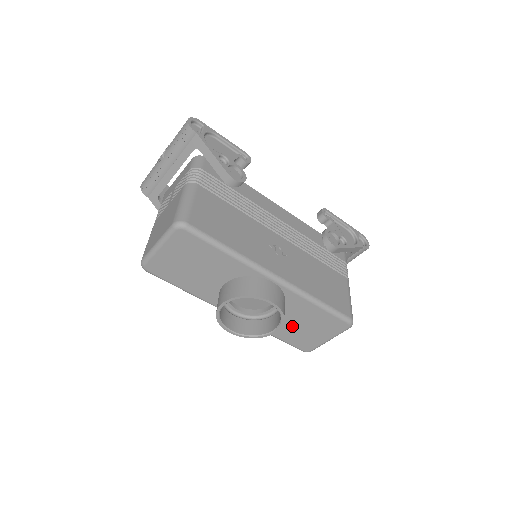
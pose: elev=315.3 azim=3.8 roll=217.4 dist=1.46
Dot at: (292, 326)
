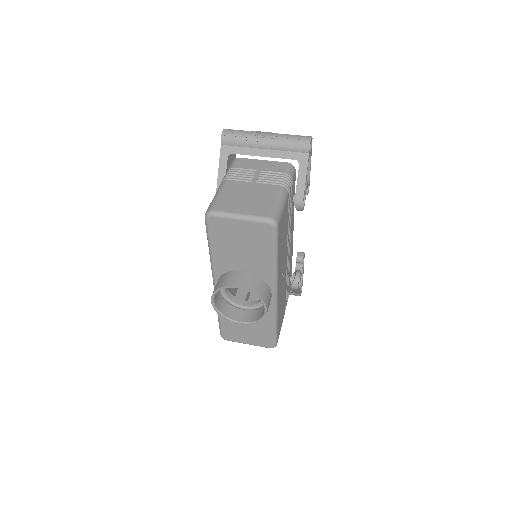
Dot at: occluded
